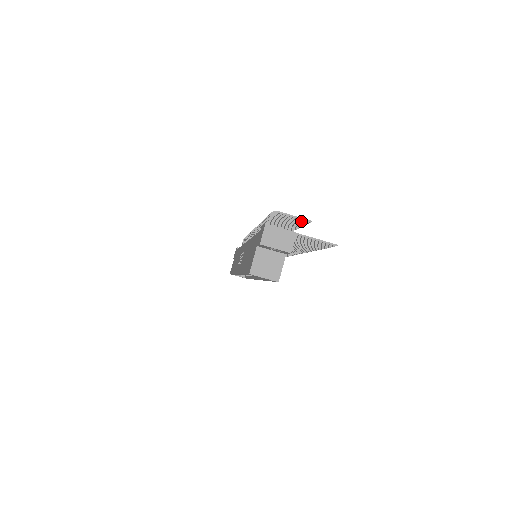
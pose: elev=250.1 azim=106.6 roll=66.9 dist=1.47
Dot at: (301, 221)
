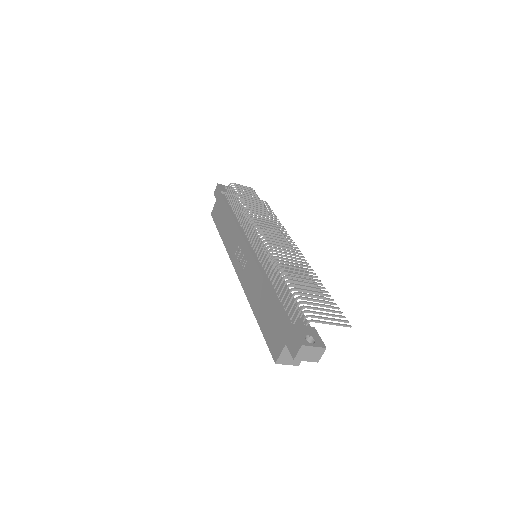
Dot at: (325, 306)
